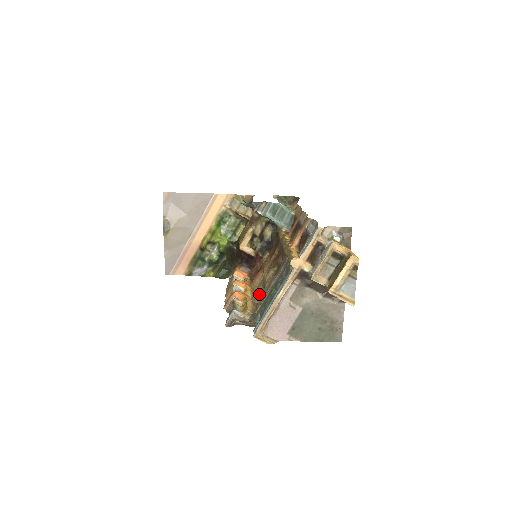
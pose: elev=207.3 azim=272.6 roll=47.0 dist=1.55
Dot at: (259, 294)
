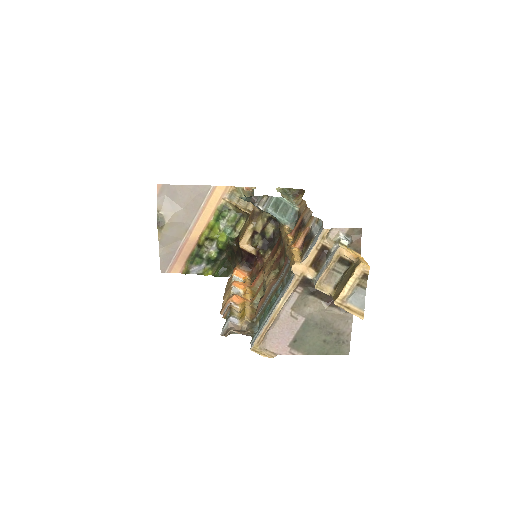
Dot at: (259, 298)
